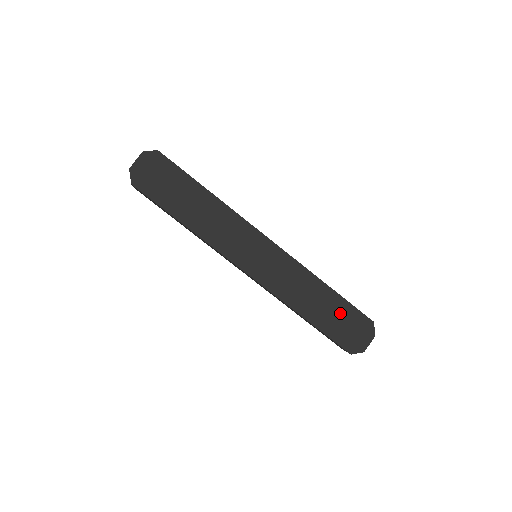
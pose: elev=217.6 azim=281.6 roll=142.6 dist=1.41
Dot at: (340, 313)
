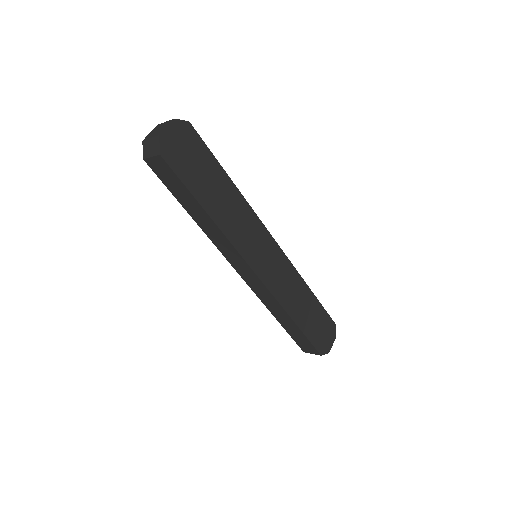
Dot at: (317, 316)
